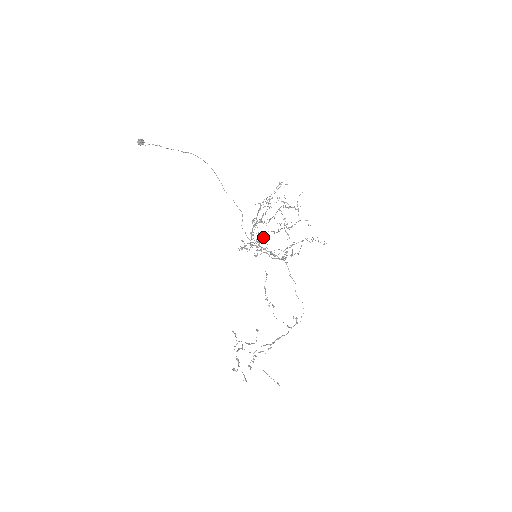
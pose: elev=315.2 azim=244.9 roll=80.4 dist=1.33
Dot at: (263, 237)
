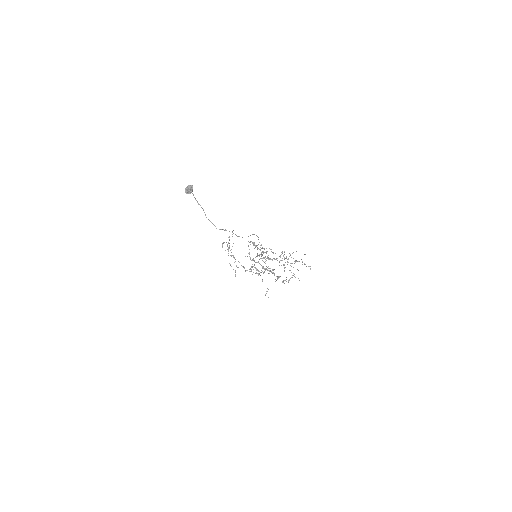
Dot at: (259, 274)
